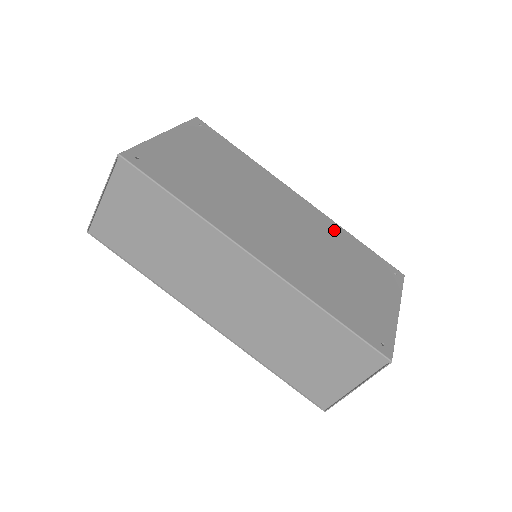
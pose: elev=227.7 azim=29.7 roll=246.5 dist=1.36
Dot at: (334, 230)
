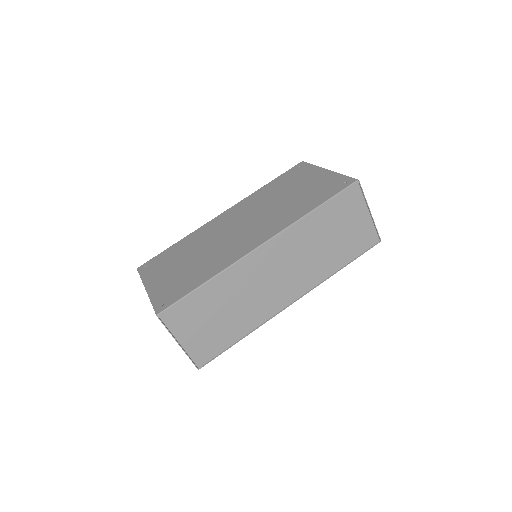
Dot at: (255, 197)
